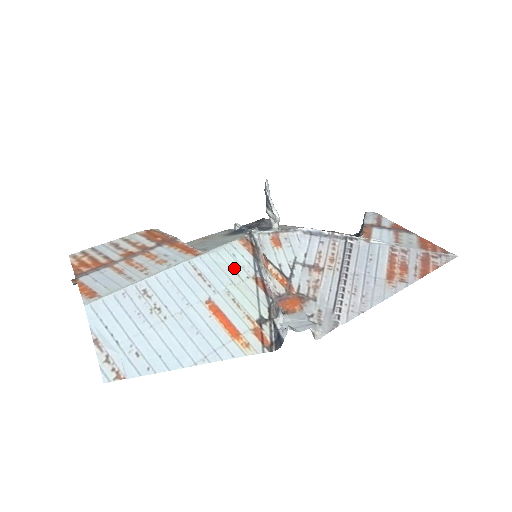
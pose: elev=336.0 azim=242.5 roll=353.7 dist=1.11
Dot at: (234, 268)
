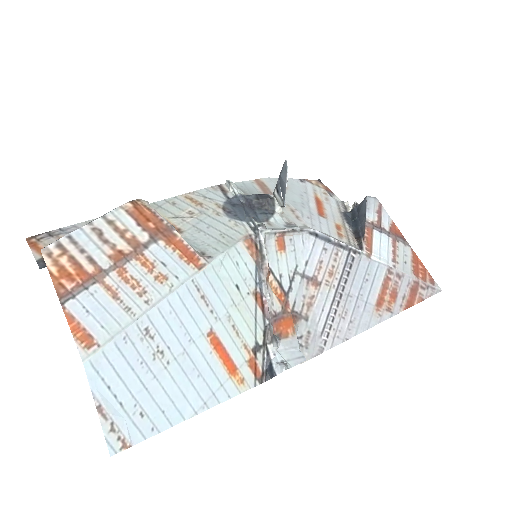
Dot at: (236, 282)
